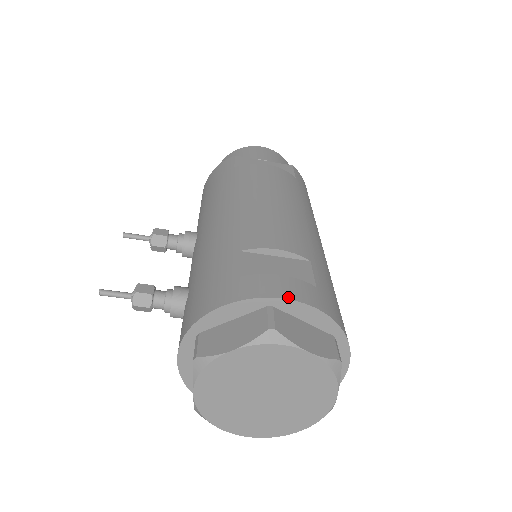
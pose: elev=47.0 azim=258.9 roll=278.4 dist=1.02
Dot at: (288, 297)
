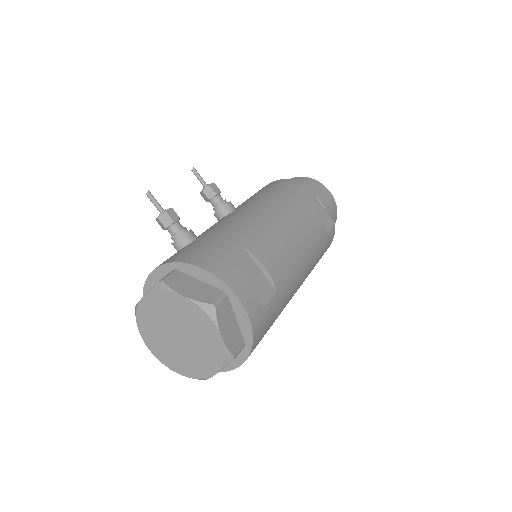
Dot at: (240, 298)
